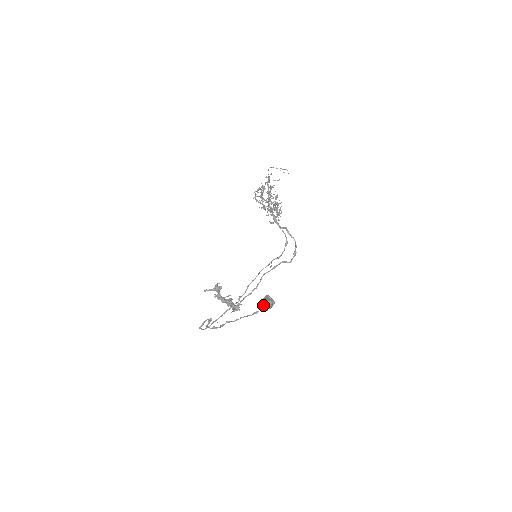
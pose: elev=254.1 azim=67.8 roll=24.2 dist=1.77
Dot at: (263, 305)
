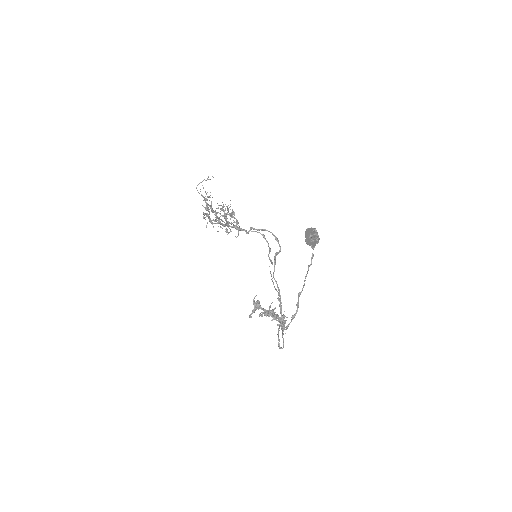
Dot at: (312, 239)
